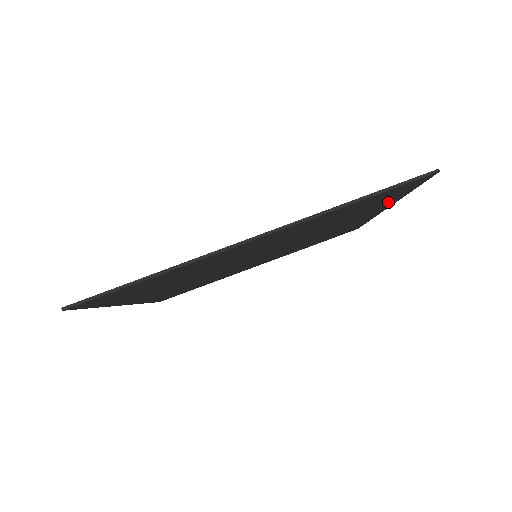
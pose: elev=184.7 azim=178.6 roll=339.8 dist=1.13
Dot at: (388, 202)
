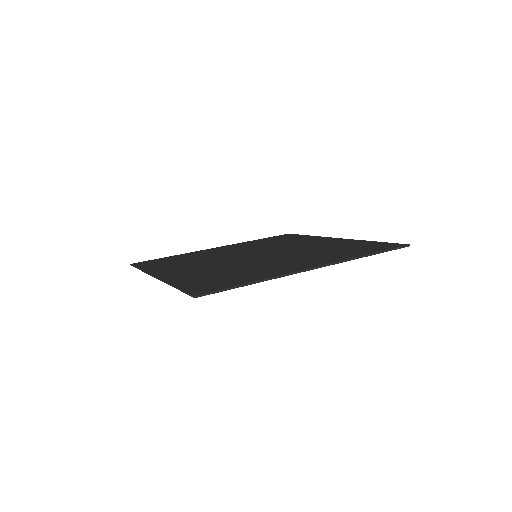
Dot at: occluded
